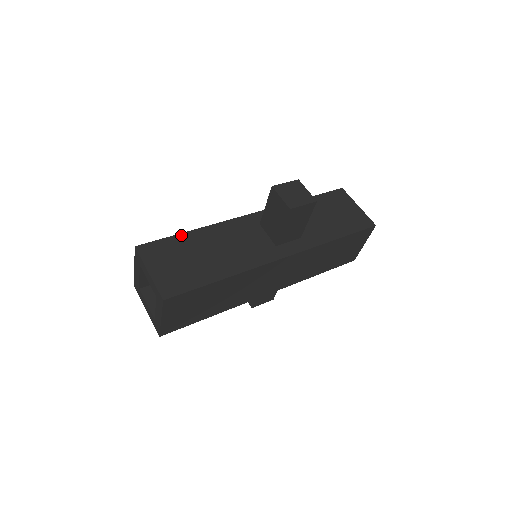
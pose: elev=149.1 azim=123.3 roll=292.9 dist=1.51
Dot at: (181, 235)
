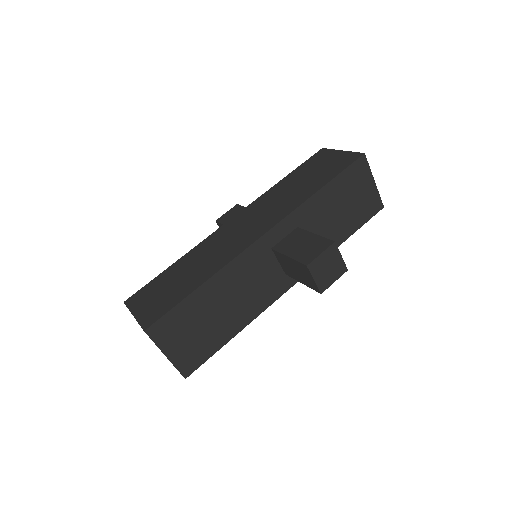
Dot at: (190, 297)
